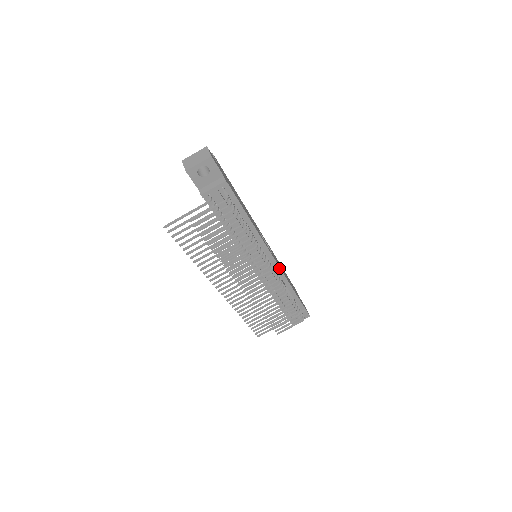
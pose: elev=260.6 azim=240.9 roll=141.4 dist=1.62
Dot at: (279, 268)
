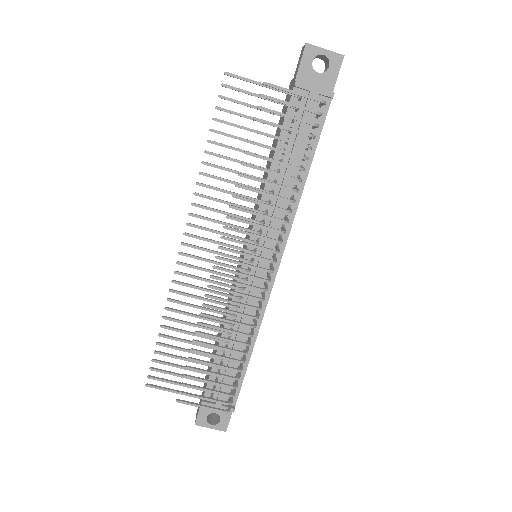
Dot at: (268, 295)
